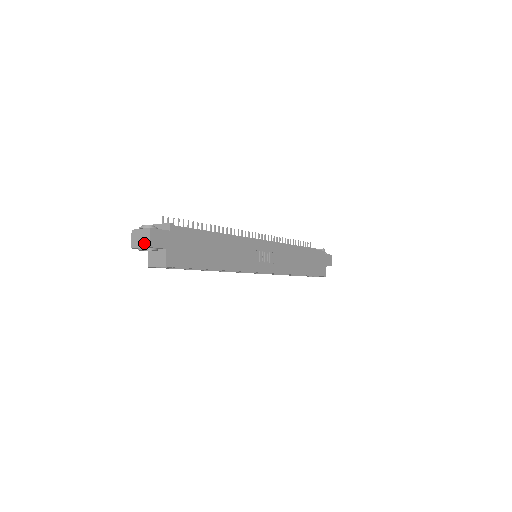
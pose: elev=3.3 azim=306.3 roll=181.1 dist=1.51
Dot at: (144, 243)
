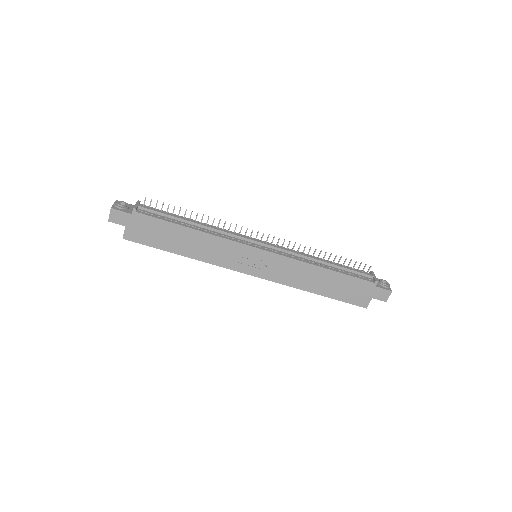
Dot at: occluded
